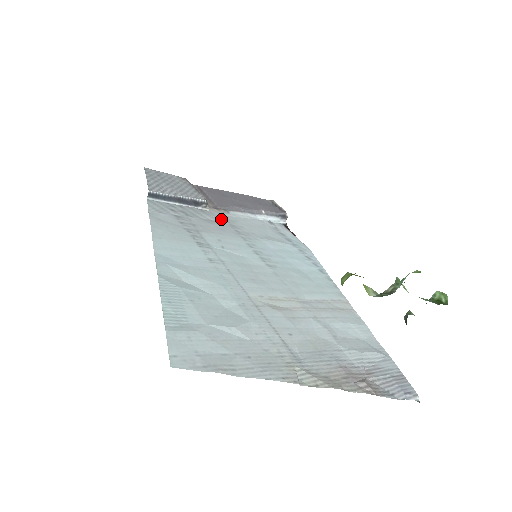
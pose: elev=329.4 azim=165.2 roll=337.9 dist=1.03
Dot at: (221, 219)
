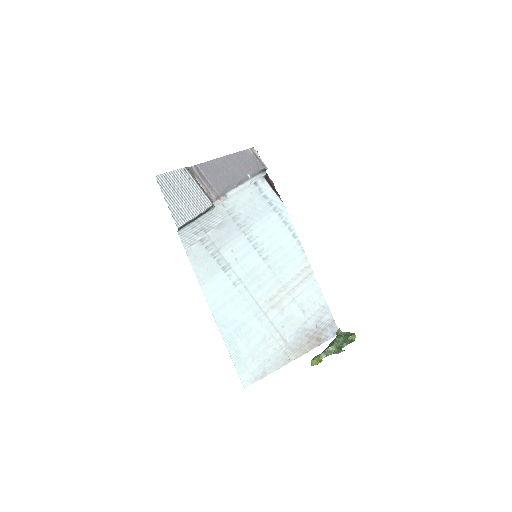
Dot at: (225, 214)
